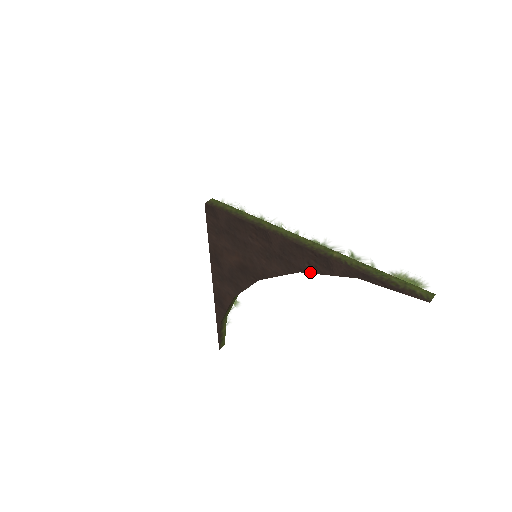
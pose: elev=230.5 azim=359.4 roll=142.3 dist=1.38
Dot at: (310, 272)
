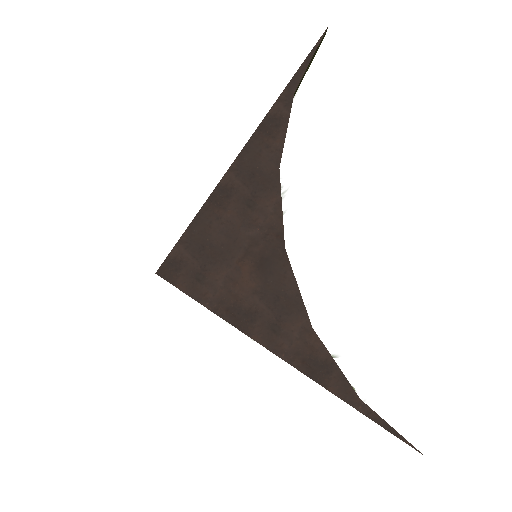
Dot at: (281, 152)
